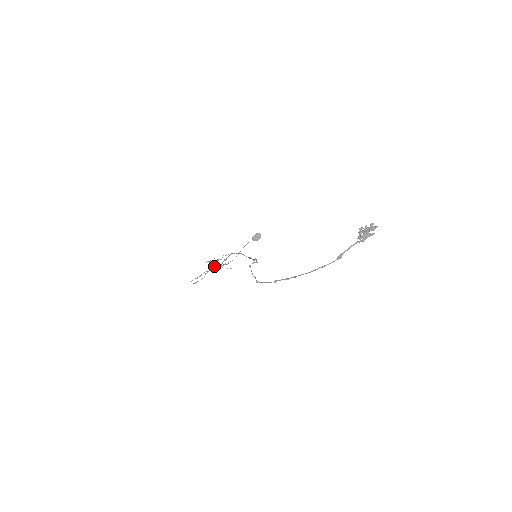
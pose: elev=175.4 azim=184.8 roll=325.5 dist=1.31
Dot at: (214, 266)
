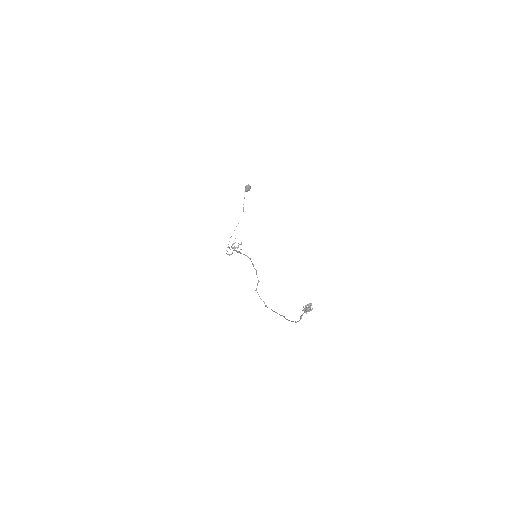
Dot at: (234, 248)
